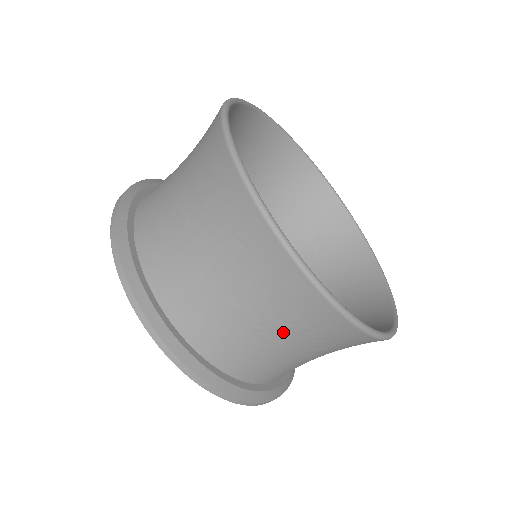
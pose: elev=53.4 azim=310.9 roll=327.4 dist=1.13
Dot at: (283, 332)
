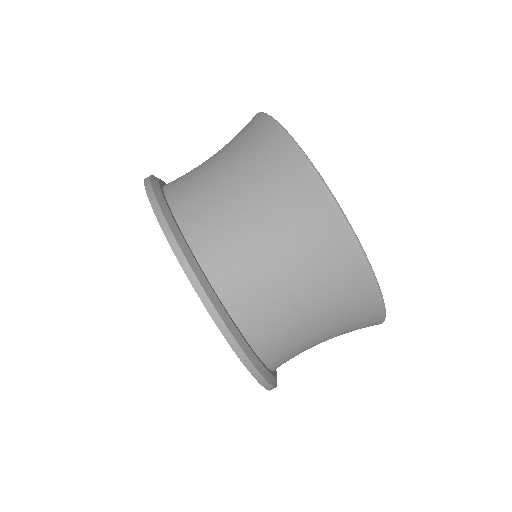
Dot at: (237, 169)
